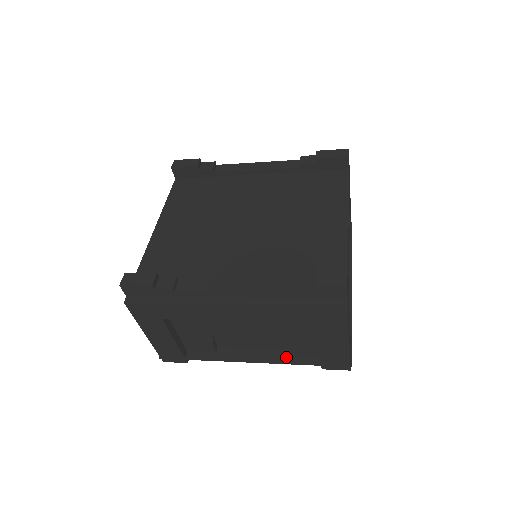
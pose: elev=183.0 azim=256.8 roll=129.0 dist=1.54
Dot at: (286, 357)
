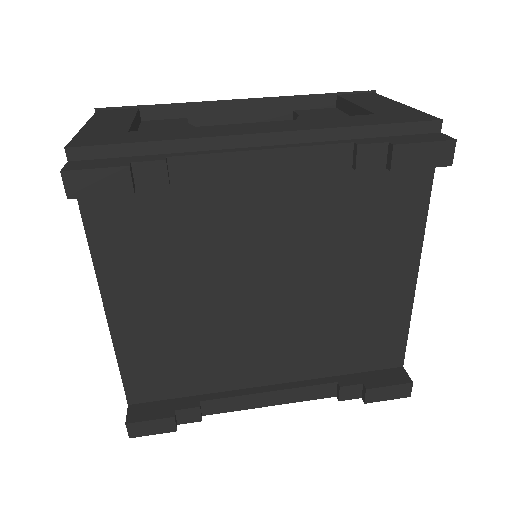
Dot at: occluded
